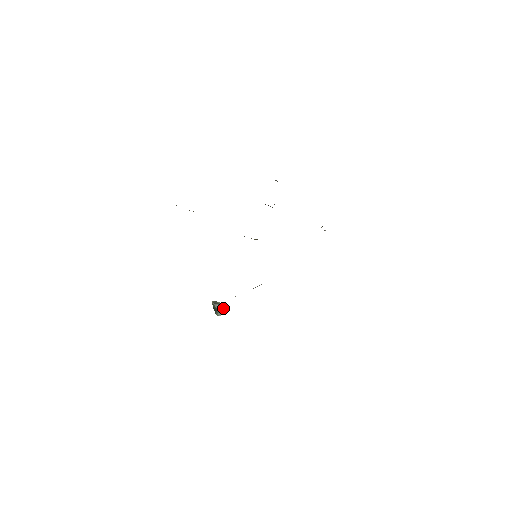
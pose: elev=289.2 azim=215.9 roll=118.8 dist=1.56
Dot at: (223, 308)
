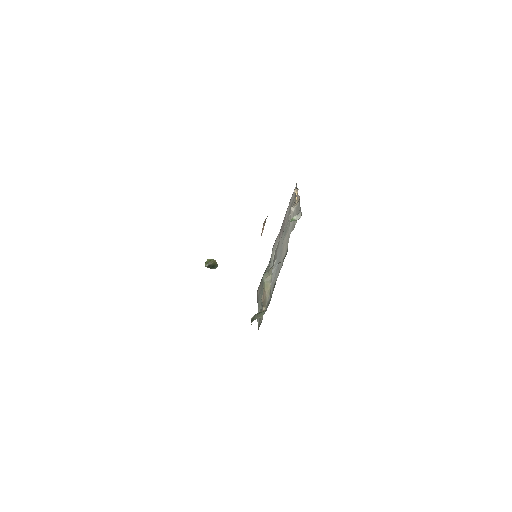
Dot at: (216, 264)
